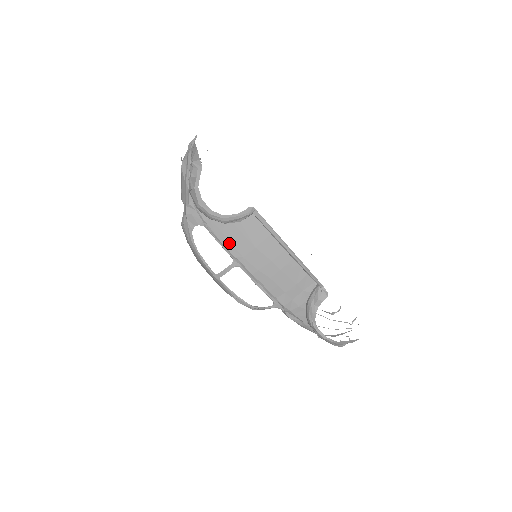
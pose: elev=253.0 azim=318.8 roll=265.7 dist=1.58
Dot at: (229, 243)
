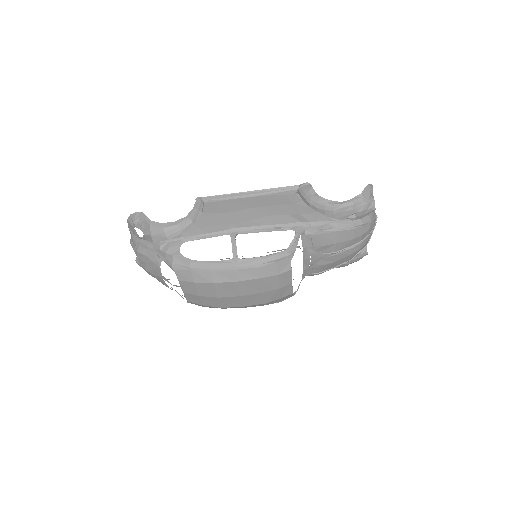
Dot at: (212, 228)
